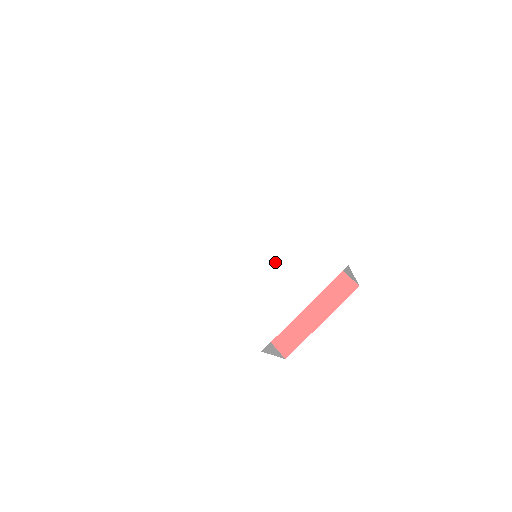
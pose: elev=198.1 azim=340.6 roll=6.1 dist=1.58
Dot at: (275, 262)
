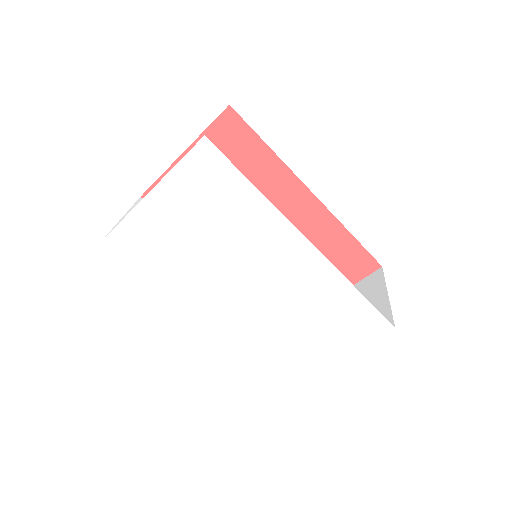
Dot at: (297, 313)
